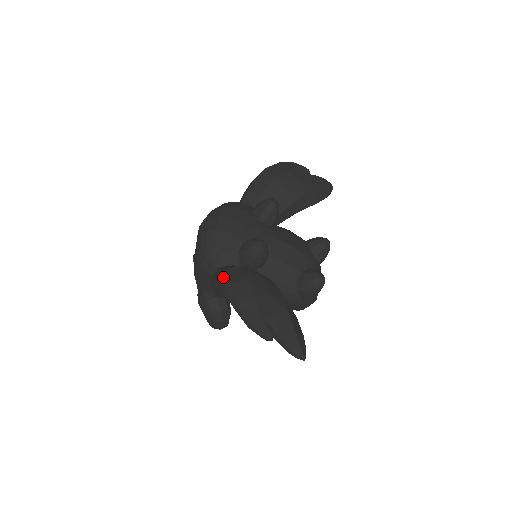
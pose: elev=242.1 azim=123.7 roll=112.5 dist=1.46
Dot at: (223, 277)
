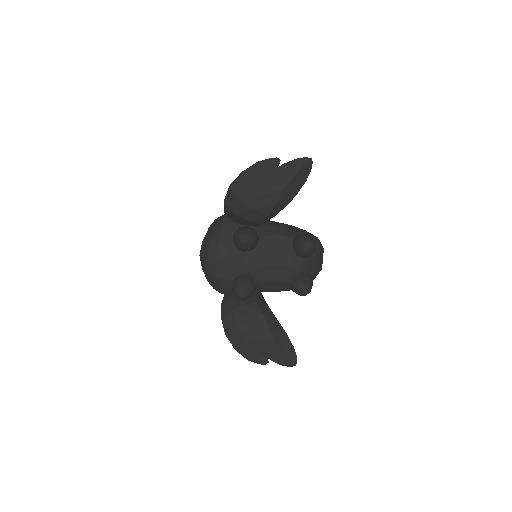
Dot at: (223, 325)
